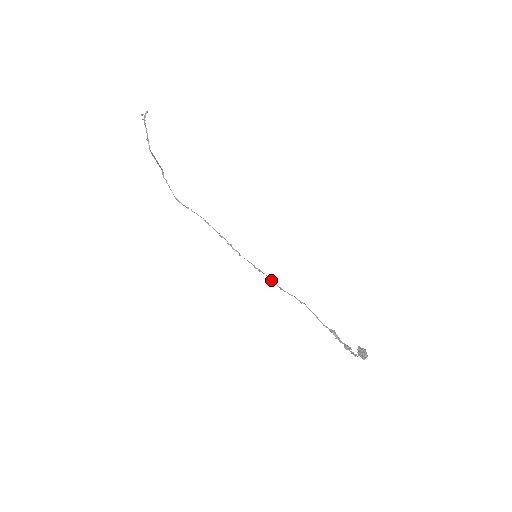
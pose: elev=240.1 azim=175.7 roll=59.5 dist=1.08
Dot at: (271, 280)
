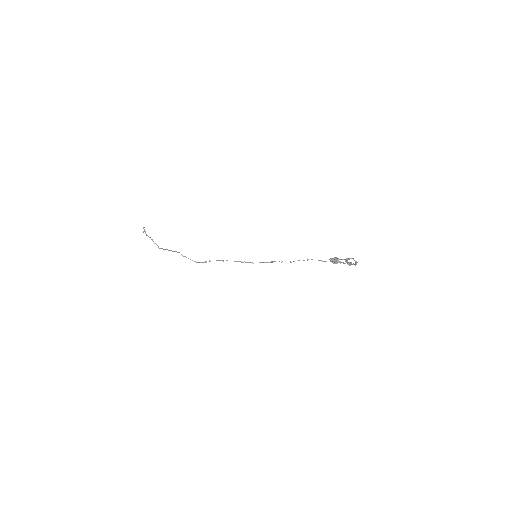
Dot at: occluded
